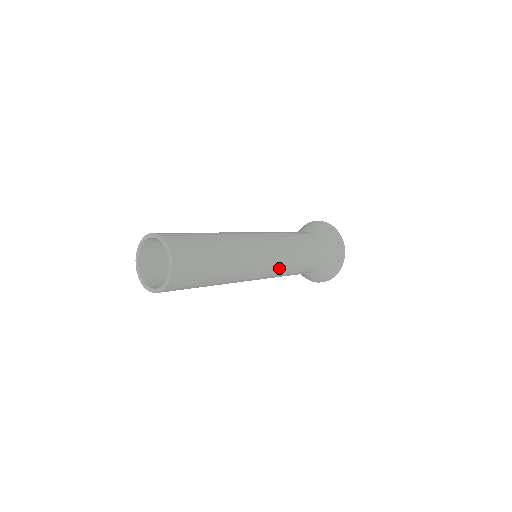
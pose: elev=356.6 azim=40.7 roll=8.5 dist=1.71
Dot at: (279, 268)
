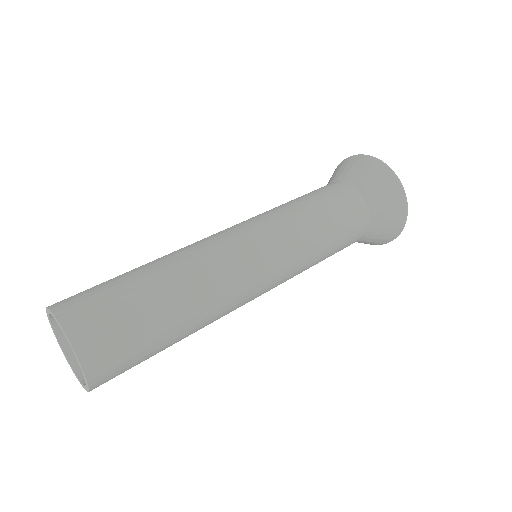
Dot at: (289, 278)
